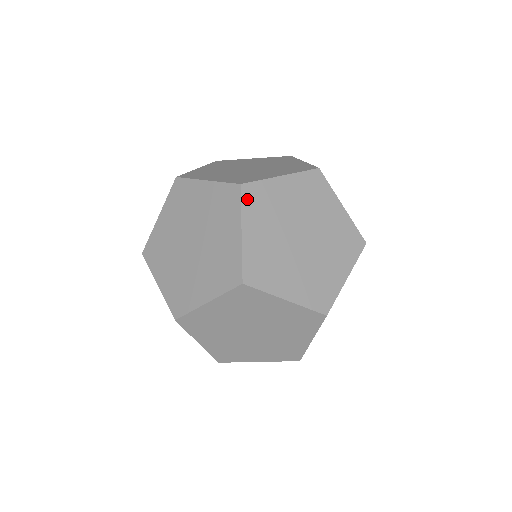
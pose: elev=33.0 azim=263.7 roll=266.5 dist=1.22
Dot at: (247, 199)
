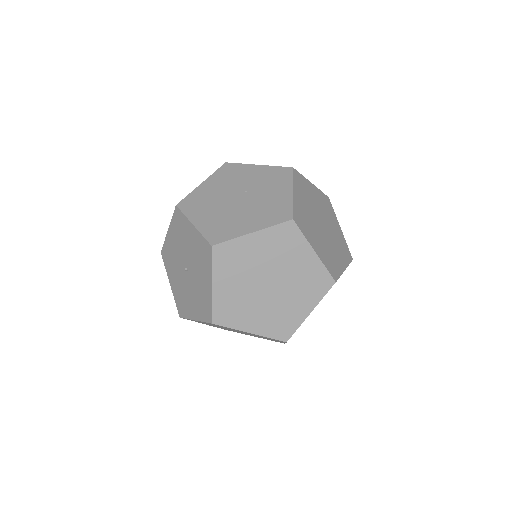
Dot at: occluded
